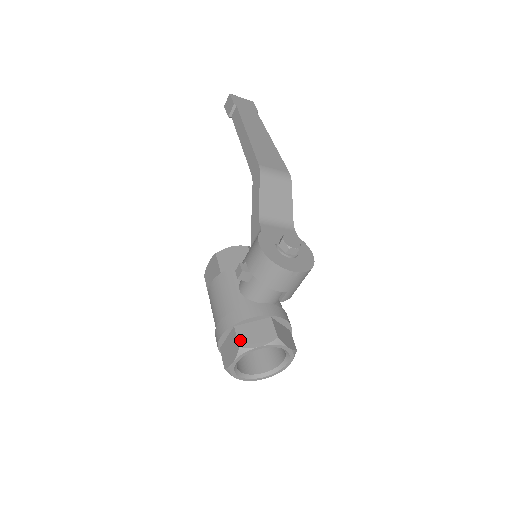
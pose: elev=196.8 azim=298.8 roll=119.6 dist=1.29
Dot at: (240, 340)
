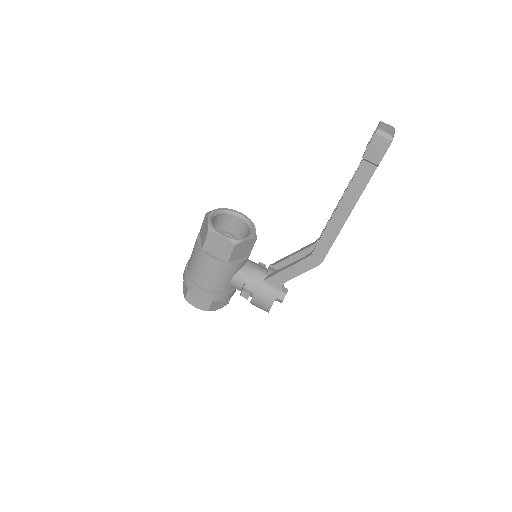
Dot at: (211, 308)
